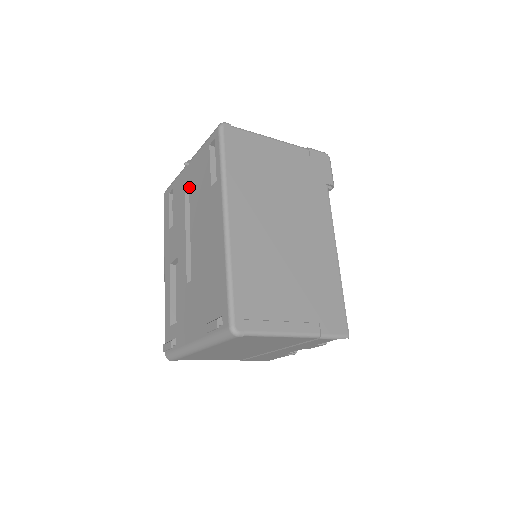
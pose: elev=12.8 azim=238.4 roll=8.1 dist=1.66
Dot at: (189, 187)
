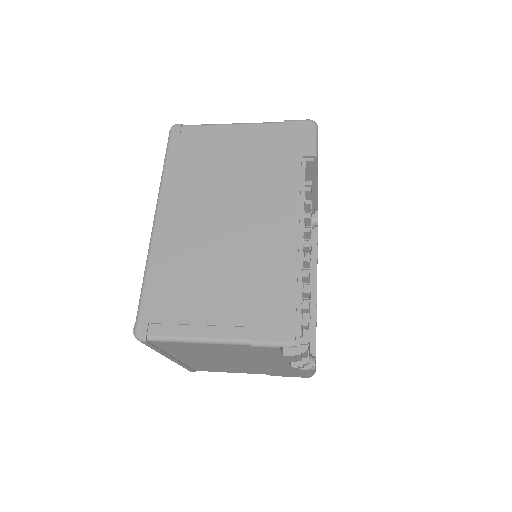
Dot at: occluded
